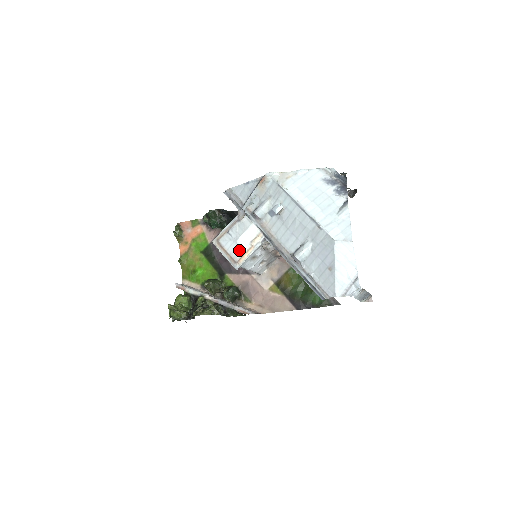
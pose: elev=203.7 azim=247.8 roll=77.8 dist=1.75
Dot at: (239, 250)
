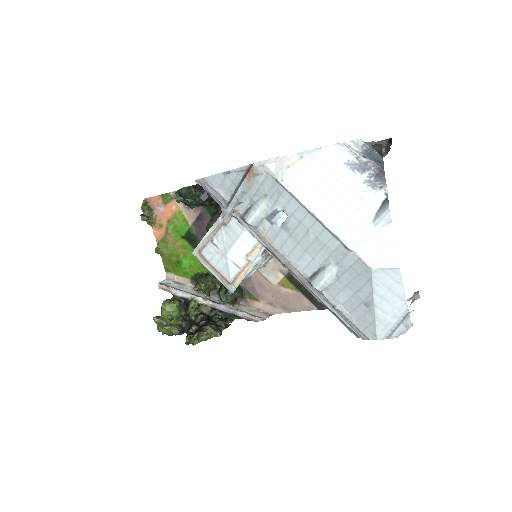
Dot at: (231, 268)
